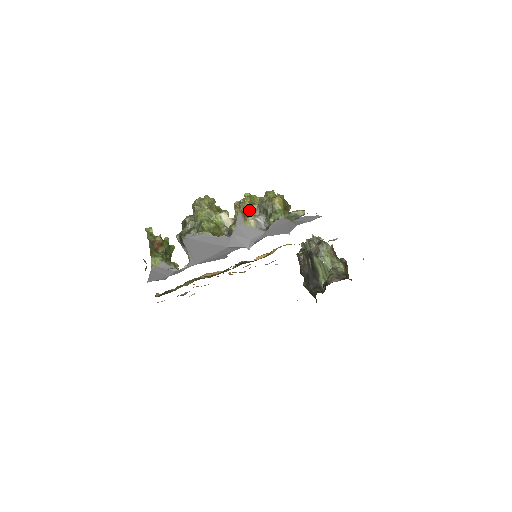
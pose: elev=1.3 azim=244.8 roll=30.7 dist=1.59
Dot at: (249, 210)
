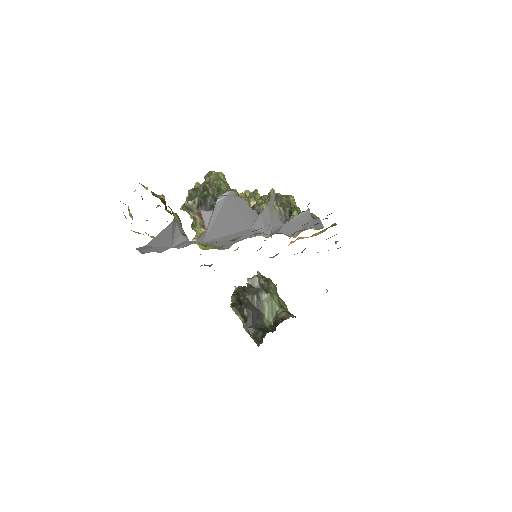
Dot at: (268, 199)
